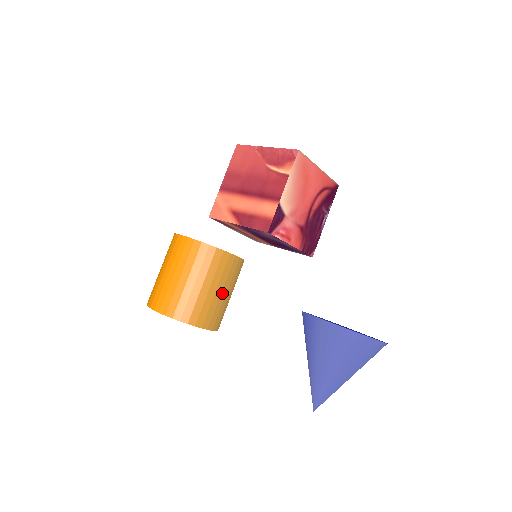
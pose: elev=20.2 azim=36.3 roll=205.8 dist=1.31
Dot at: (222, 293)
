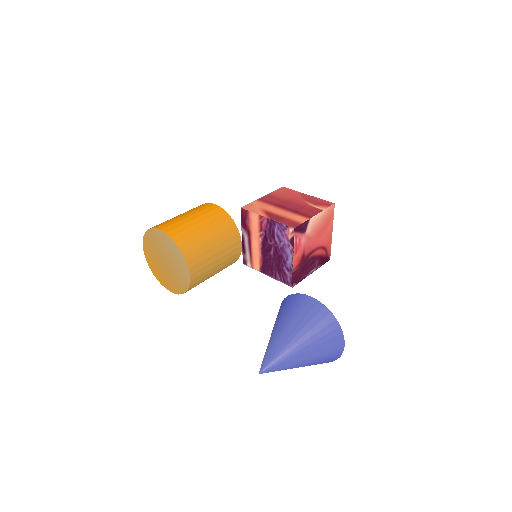
Dot at: (217, 261)
